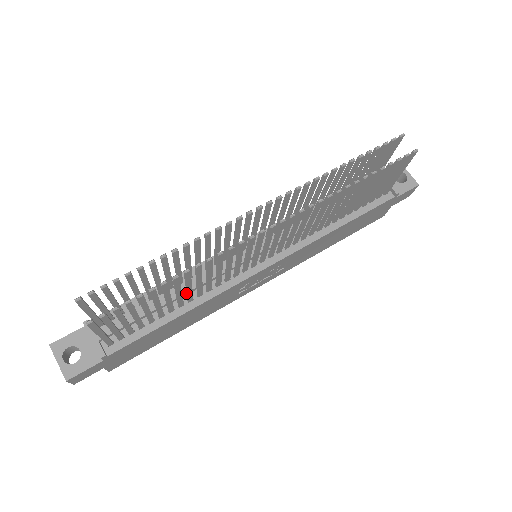
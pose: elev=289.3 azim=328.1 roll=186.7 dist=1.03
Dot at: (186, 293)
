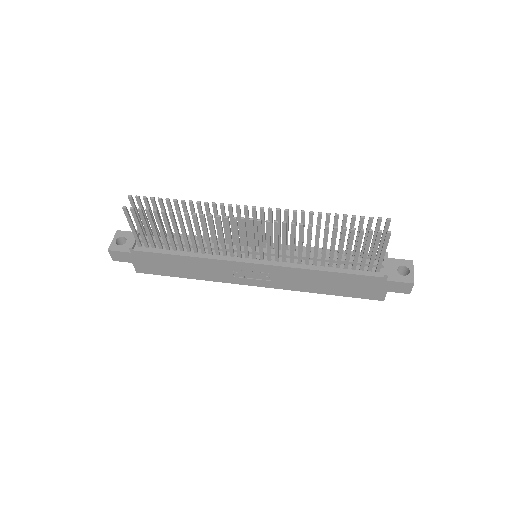
Dot at: (197, 246)
